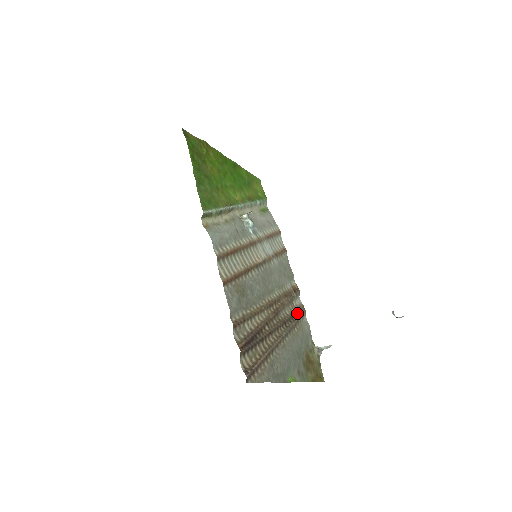
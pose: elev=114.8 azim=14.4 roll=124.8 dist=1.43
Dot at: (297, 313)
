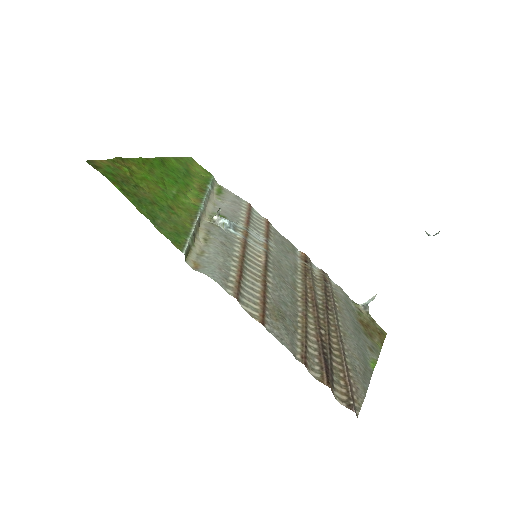
Dot at: (325, 285)
